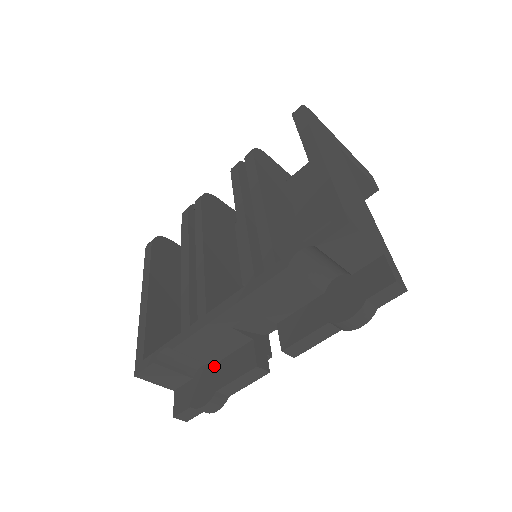
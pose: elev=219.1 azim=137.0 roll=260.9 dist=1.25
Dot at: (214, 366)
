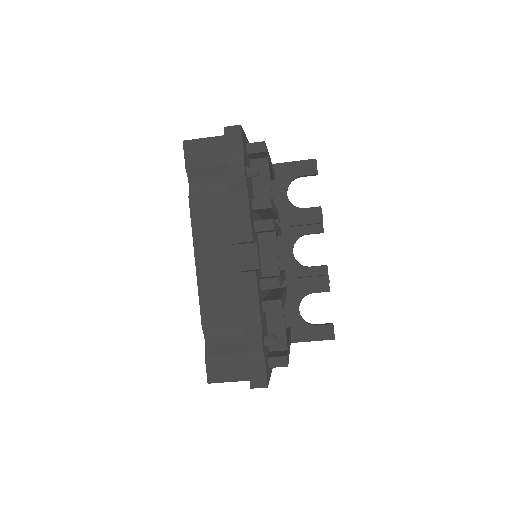
Dot at: occluded
